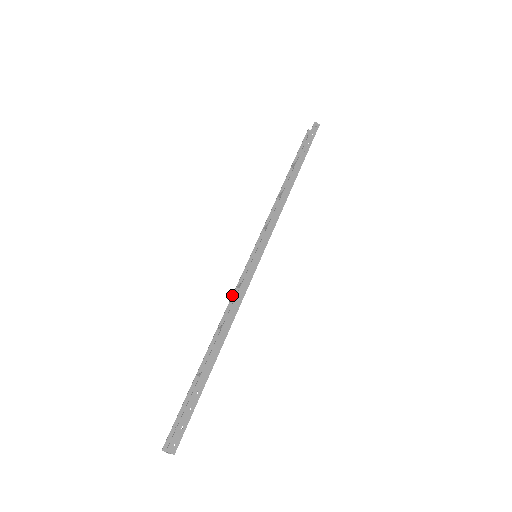
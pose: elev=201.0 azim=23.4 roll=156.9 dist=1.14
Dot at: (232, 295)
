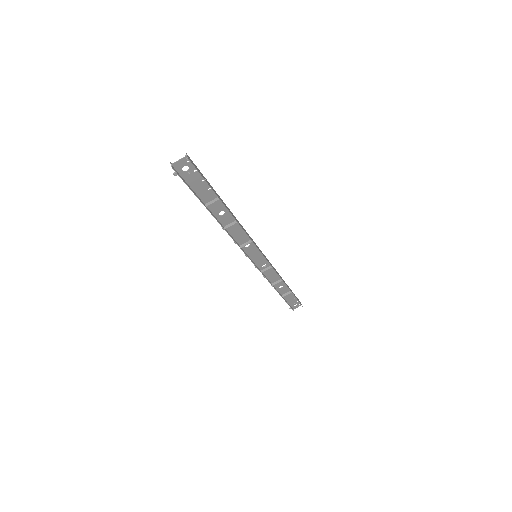
Dot at: (235, 239)
